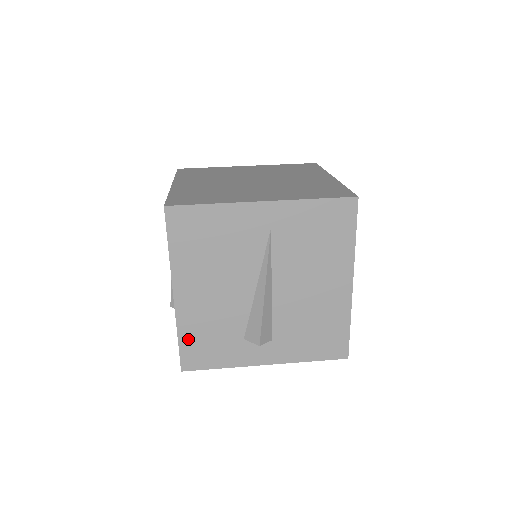
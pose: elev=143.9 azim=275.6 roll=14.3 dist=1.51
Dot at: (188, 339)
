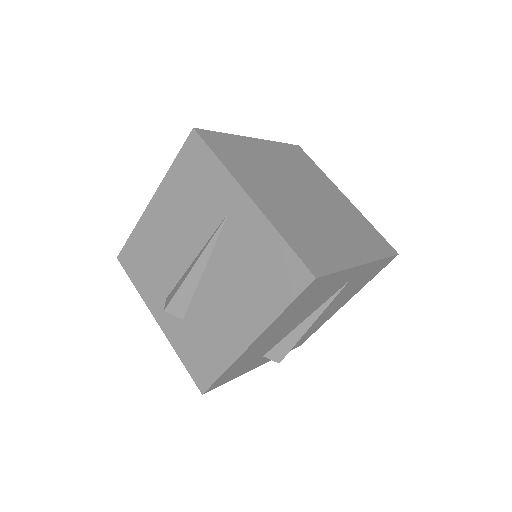
Dot at: (230, 370)
